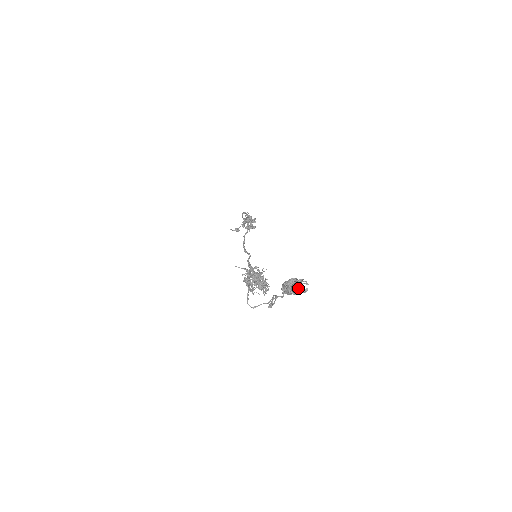
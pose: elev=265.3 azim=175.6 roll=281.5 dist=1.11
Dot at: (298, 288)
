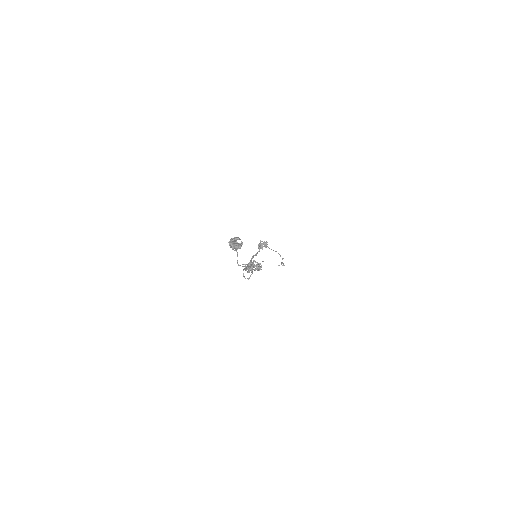
Dot at: (237, 243)
